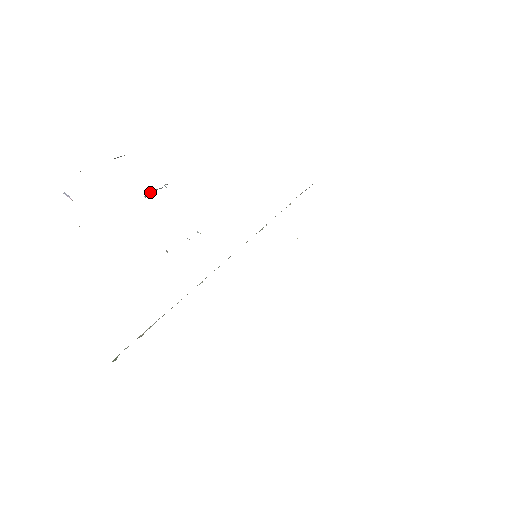
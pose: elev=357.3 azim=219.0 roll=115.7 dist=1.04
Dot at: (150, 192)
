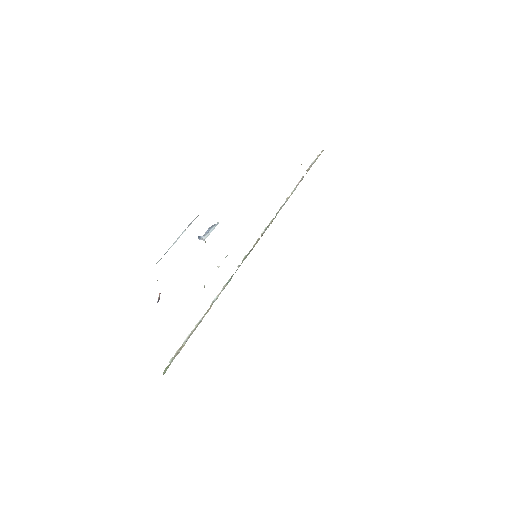
Dot at: (203, 236)
